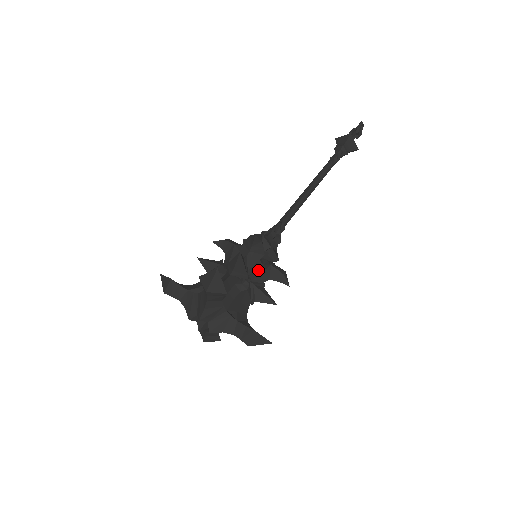
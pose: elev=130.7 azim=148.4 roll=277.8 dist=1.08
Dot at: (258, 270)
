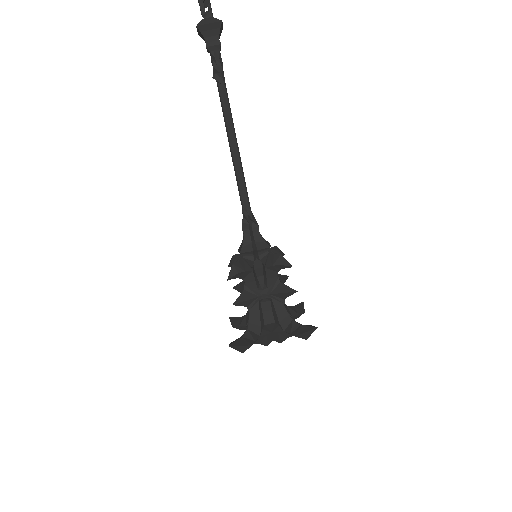
Dot at: (264, 275)
